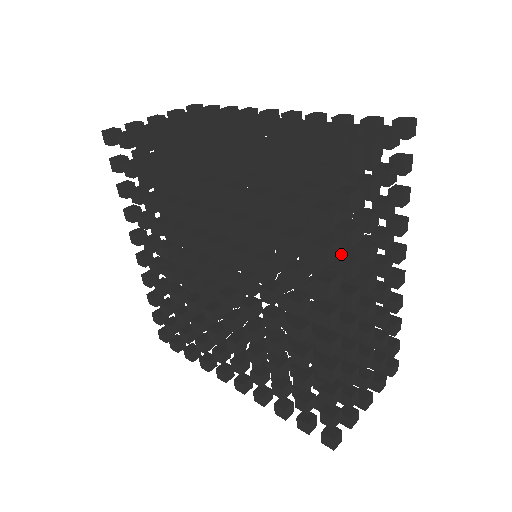
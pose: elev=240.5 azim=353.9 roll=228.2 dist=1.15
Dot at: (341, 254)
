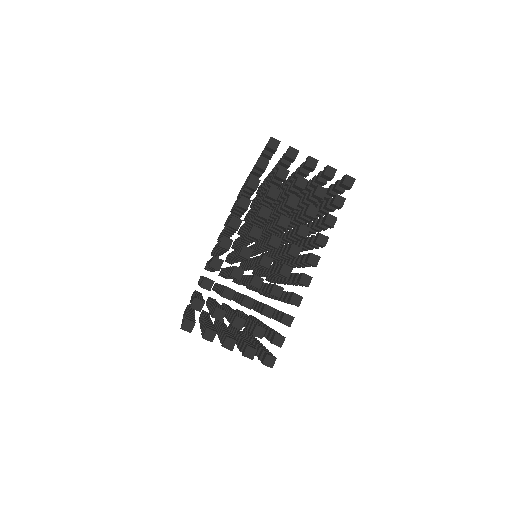
Dot at: occluded
